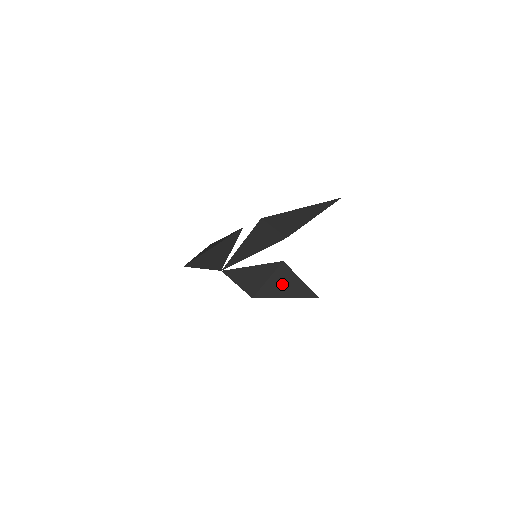
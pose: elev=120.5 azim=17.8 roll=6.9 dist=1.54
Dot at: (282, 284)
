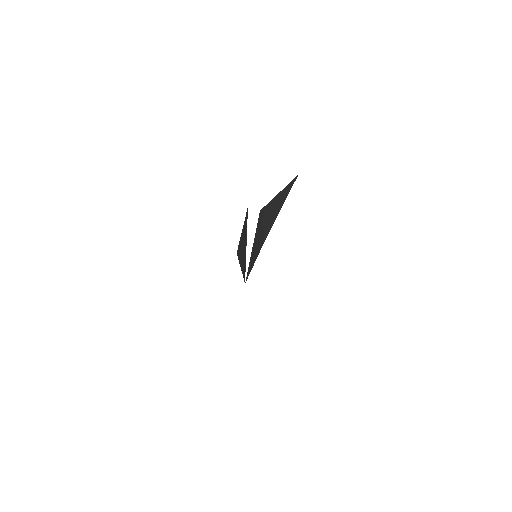
Dot at: (272, 211)
